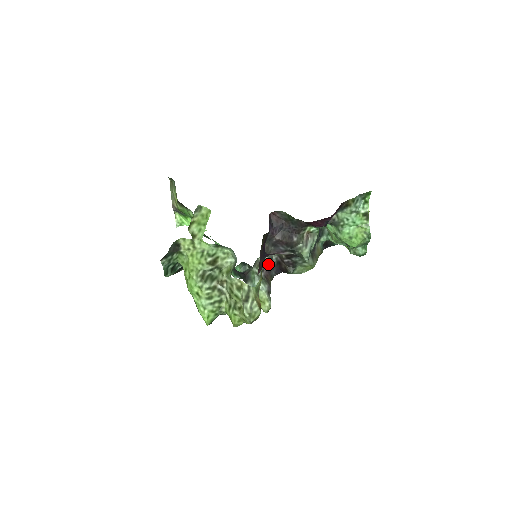
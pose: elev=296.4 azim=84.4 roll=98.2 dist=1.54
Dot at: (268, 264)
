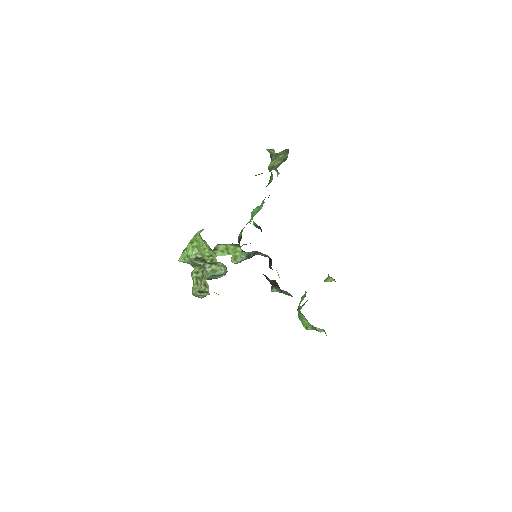
Dot at: occluded
